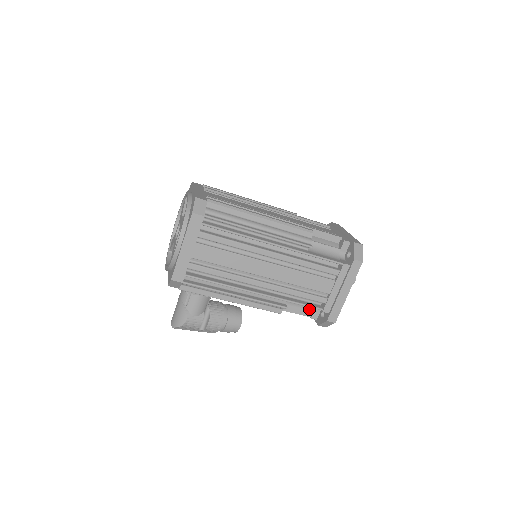
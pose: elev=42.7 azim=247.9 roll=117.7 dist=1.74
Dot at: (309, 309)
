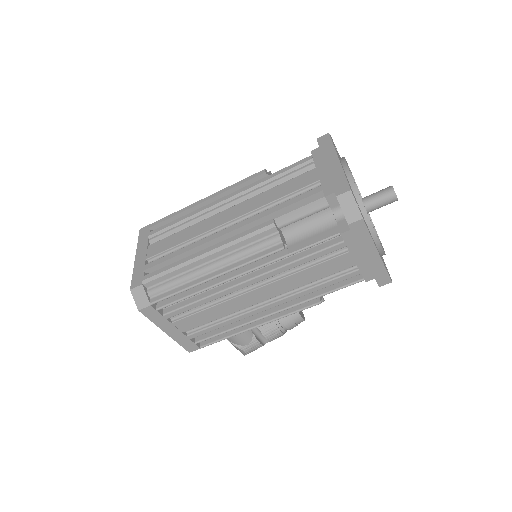
Dot at: occluded
